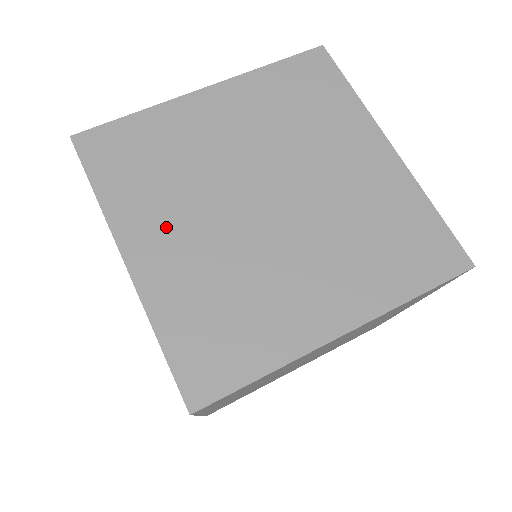
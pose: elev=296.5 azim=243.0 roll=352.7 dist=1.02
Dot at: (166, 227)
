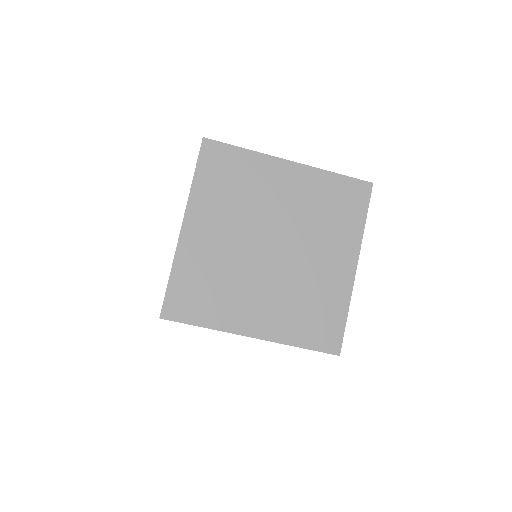
Dot at: (250, 306)
